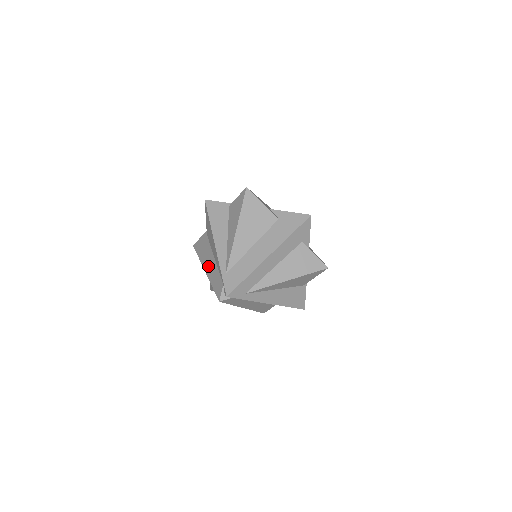
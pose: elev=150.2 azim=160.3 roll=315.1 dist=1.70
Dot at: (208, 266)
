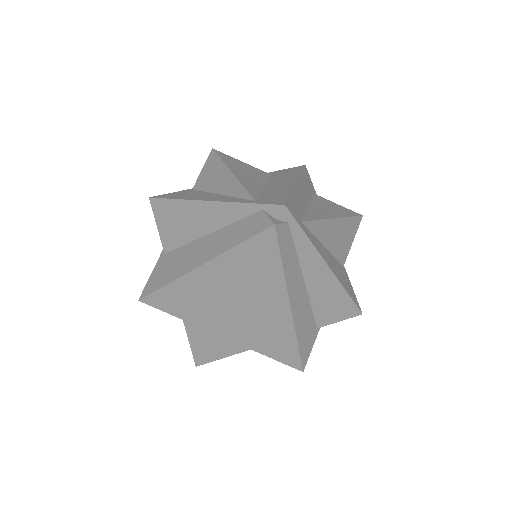
Dot at: (201, 254)
